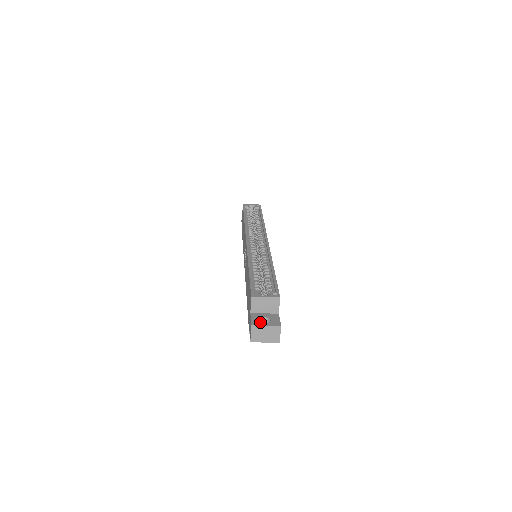
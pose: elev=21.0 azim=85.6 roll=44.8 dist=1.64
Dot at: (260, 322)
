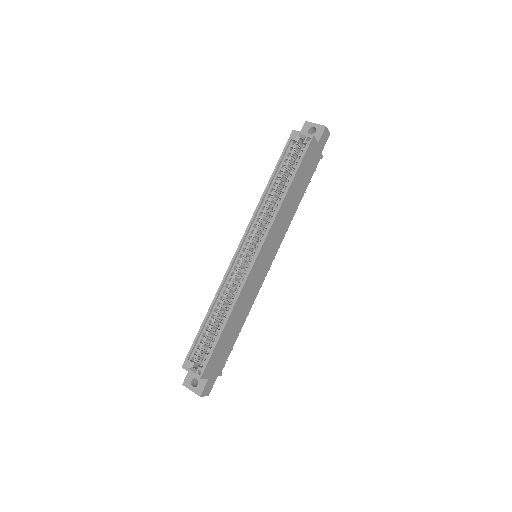
Dot at: (189, 384)
